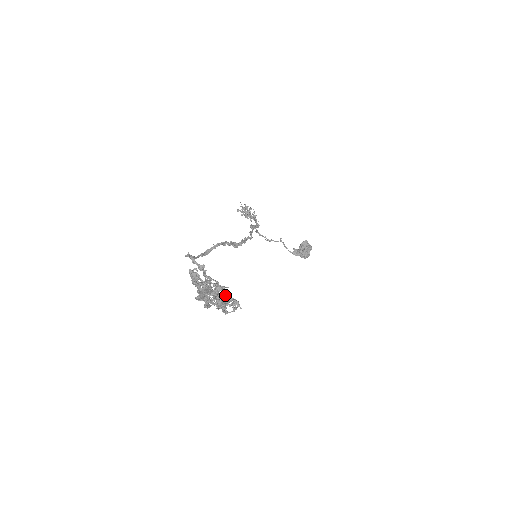
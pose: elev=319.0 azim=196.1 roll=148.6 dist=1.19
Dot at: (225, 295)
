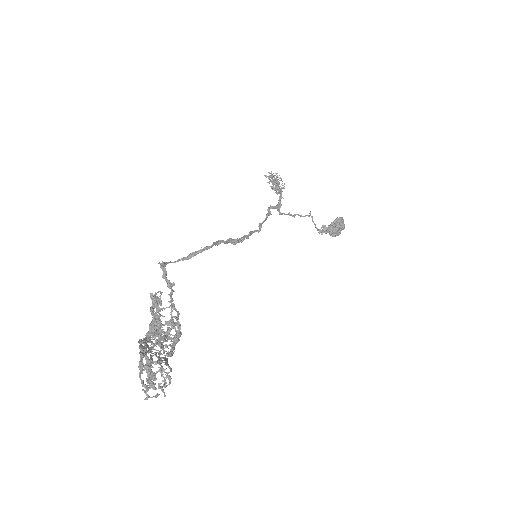
Dot at: (150, 380)
